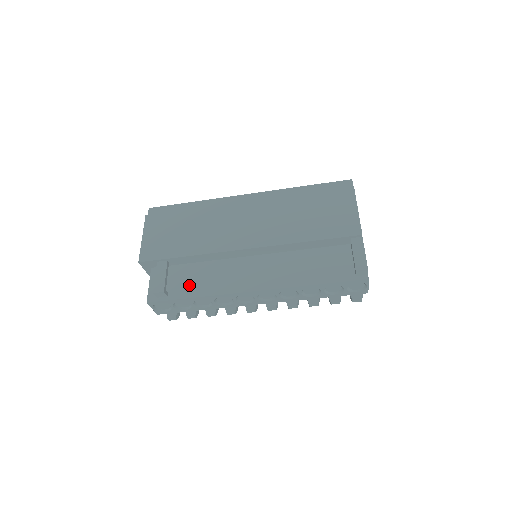
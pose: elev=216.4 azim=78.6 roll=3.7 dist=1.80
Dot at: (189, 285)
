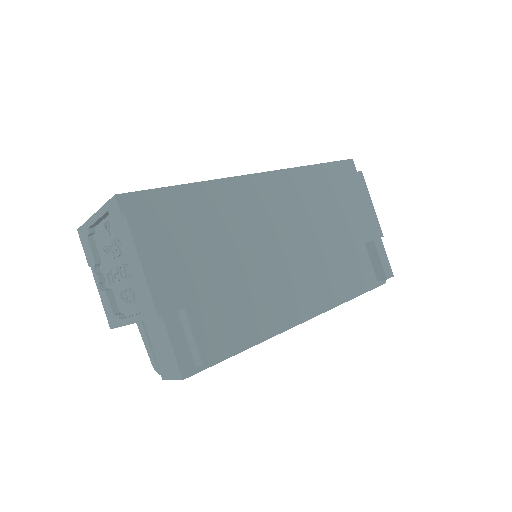
Dot at: (232, 332)
